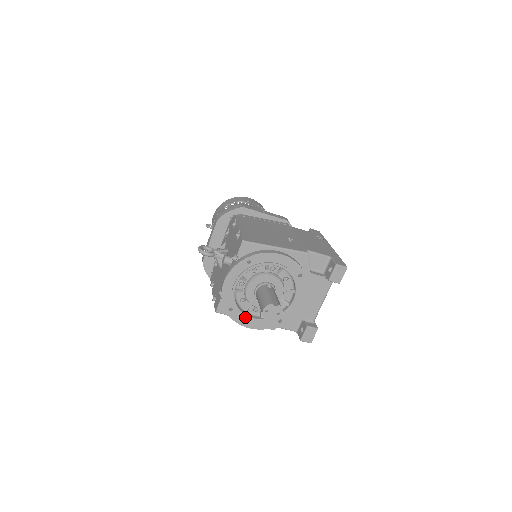
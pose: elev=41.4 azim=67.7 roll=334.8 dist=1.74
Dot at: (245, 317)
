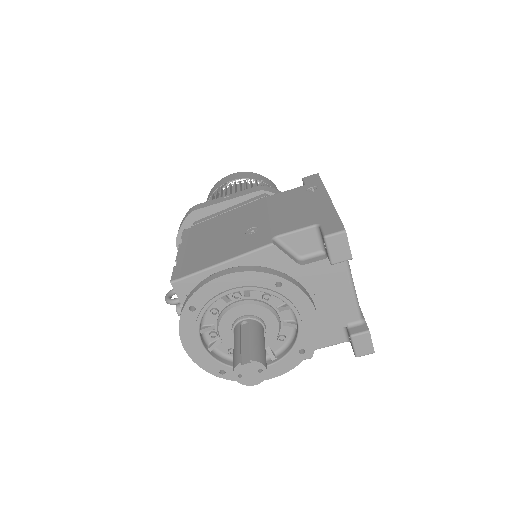
Dot at: occluded
